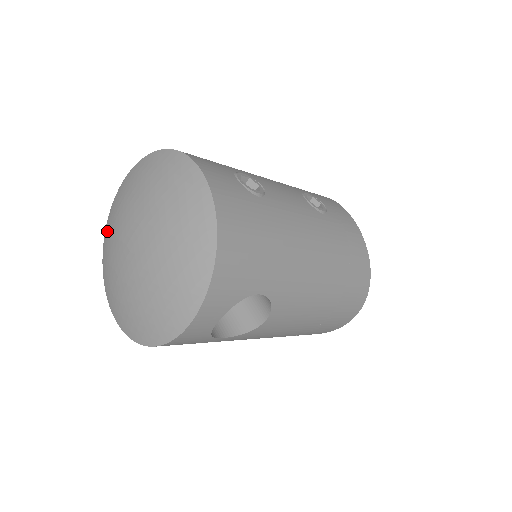
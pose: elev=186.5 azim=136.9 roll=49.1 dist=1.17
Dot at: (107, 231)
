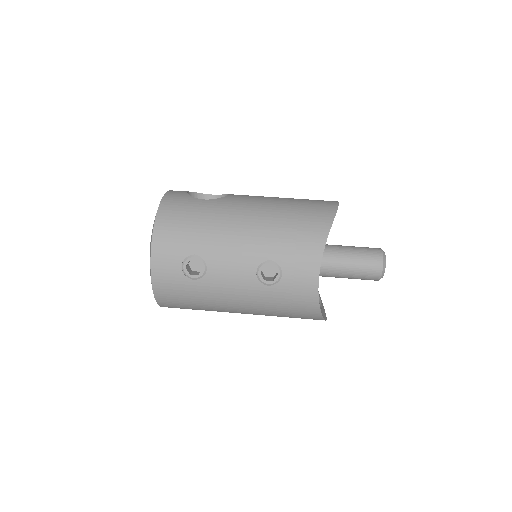
Dot at: occluded
